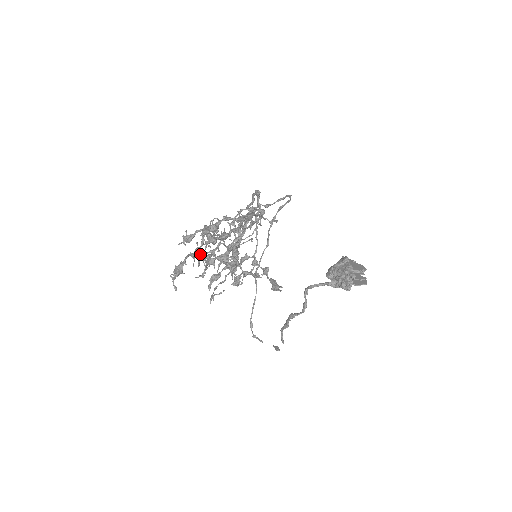
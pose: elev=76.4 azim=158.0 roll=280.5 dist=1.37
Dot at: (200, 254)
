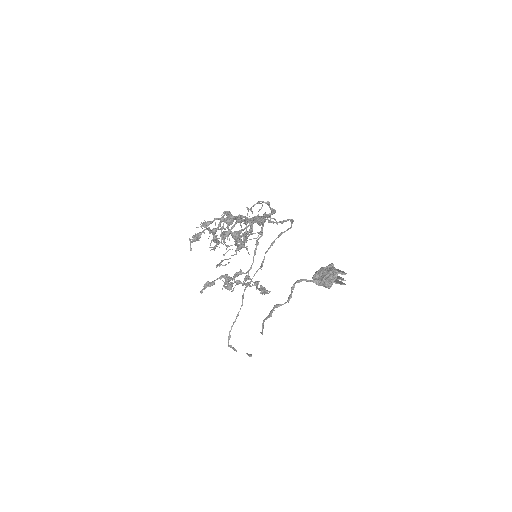
Dot at: (214, 236)
